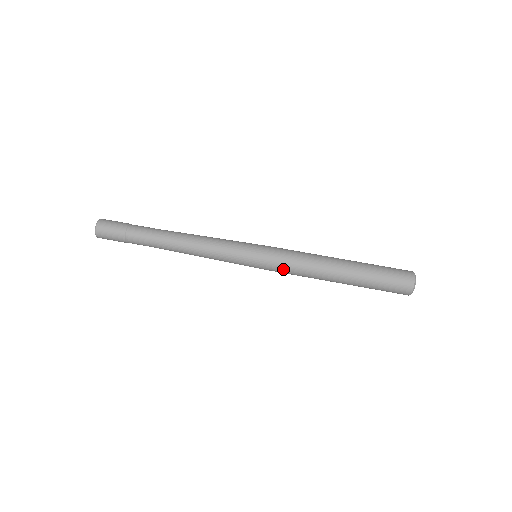
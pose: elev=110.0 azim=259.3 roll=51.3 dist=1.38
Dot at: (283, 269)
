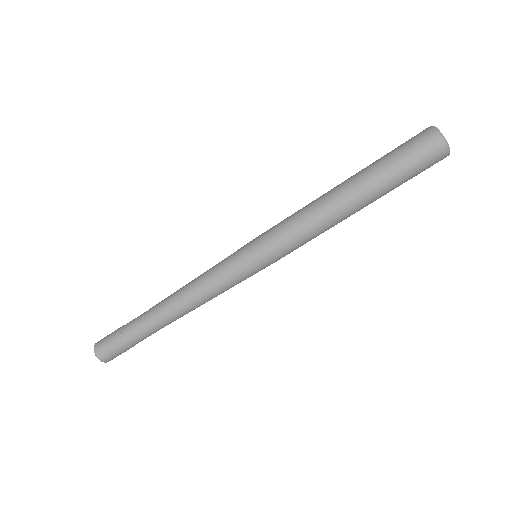
Dot at: (289, 244)
